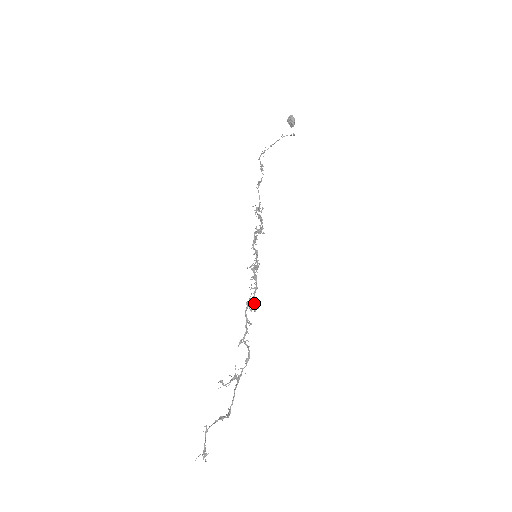
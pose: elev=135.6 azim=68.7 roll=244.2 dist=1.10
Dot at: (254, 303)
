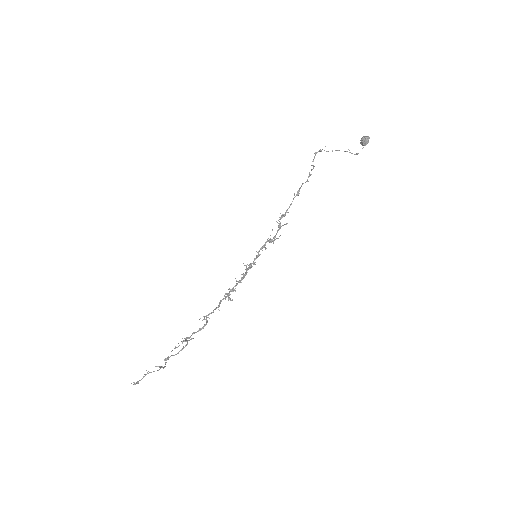
Dot at: occluded
